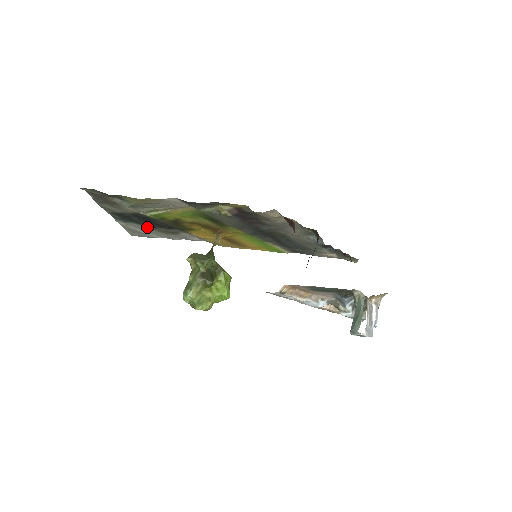
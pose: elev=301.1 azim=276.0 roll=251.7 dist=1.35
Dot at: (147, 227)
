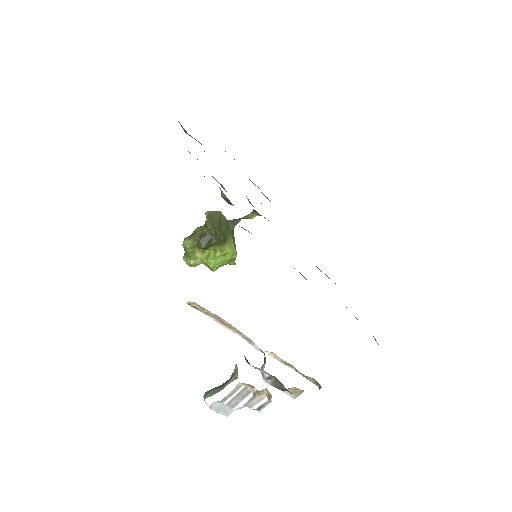
Dot at: occluded
